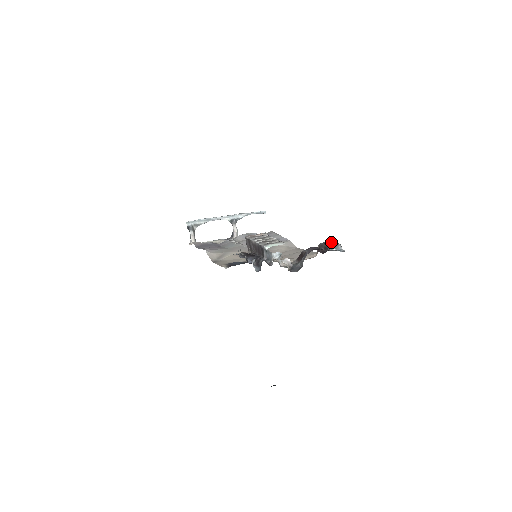
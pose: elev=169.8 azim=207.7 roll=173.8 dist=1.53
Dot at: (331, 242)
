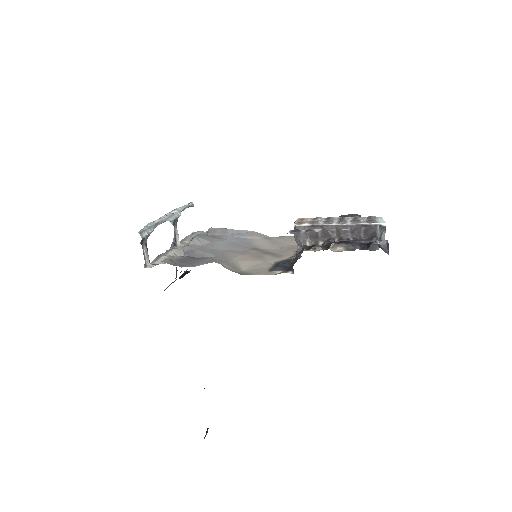
Dot at: (350, 215)
